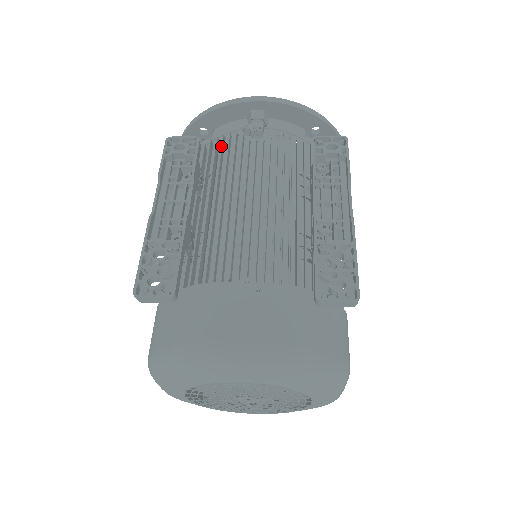
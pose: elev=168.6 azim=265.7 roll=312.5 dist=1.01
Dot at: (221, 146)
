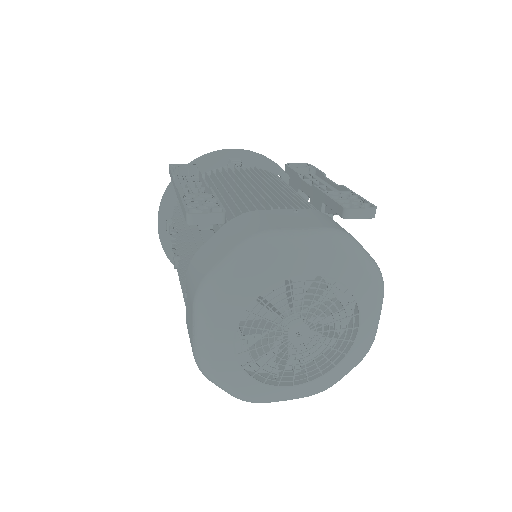
Dot at: (214, 173)
